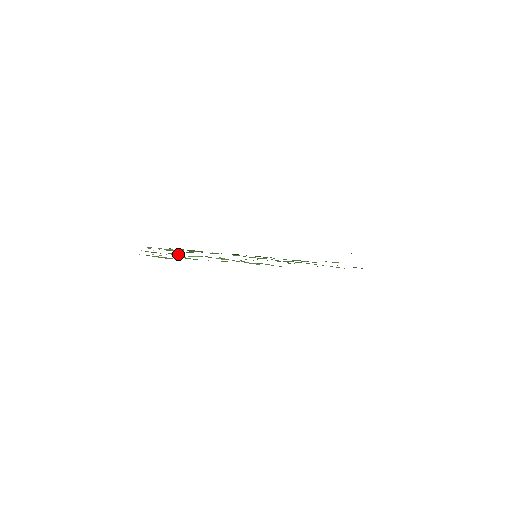
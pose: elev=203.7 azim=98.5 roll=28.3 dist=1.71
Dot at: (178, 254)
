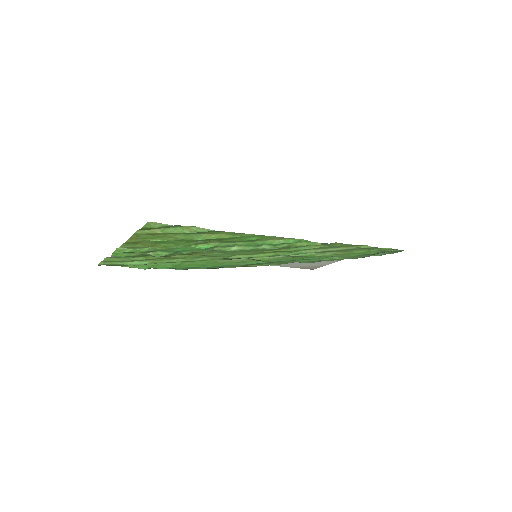
Dot at: (169, 251)
